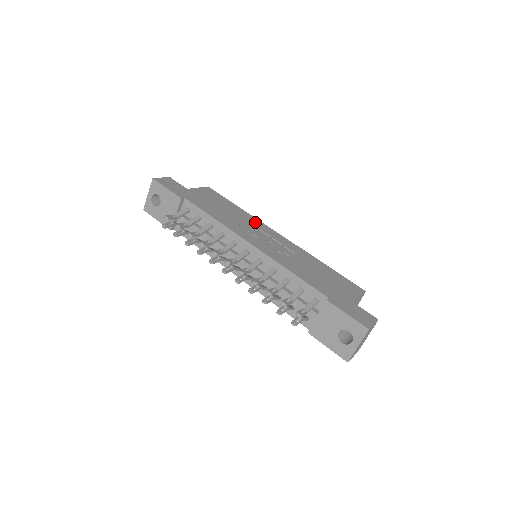
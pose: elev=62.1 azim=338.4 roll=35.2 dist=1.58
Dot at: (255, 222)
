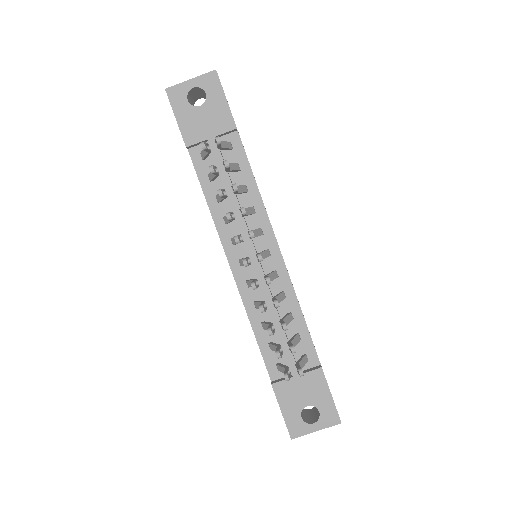
Dot at: occluded
